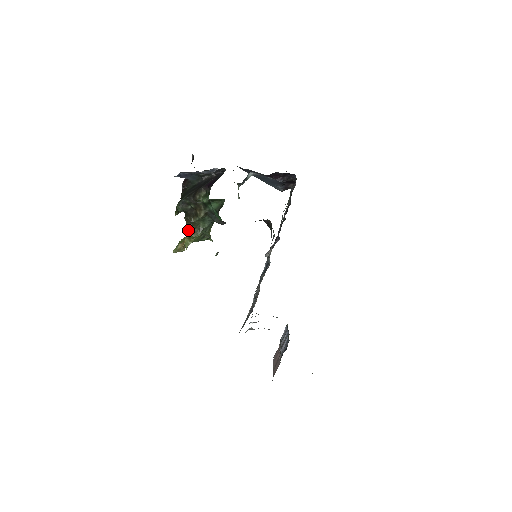
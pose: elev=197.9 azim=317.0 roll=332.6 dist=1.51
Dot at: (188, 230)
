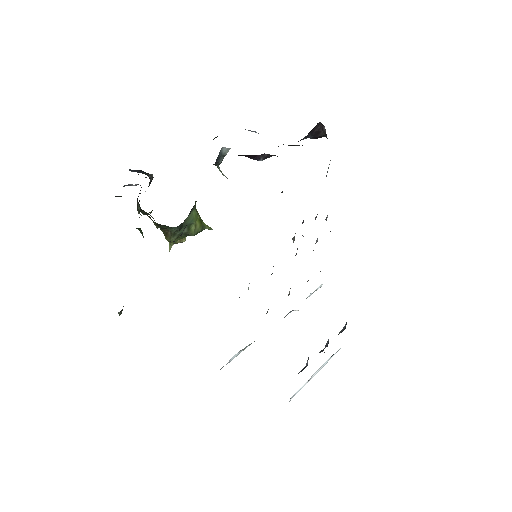
Dot at: (163, 232)
